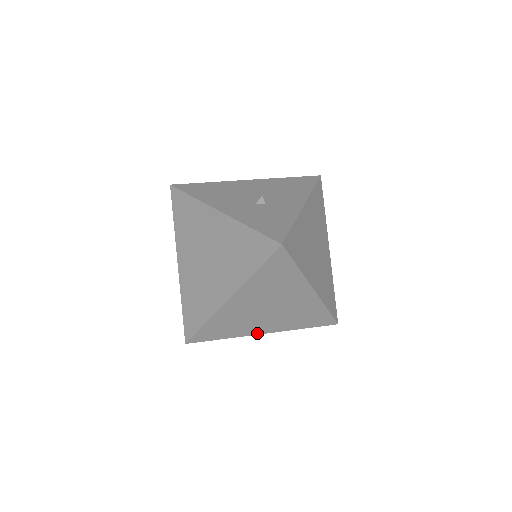
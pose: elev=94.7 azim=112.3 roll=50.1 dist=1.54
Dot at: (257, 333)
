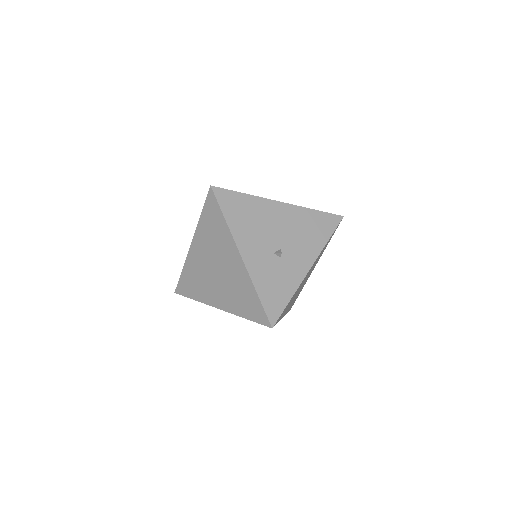
Dot at: occluded
